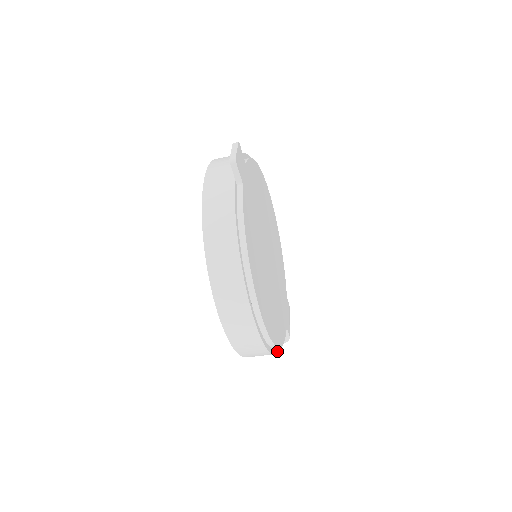
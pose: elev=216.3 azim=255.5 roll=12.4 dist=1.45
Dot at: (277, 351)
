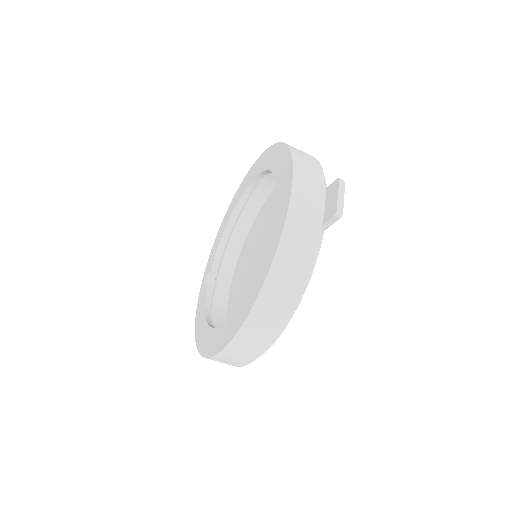
Dot at: occluded
